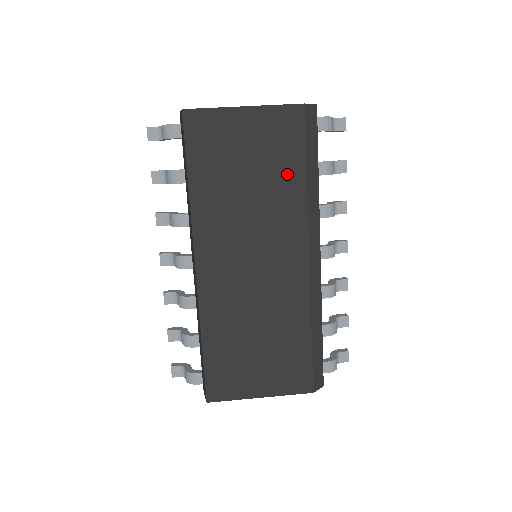
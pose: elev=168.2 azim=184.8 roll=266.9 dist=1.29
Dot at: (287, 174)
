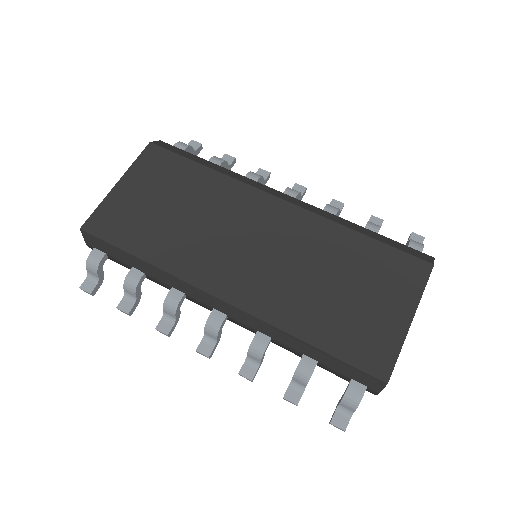
Dot at: (194, 180)
